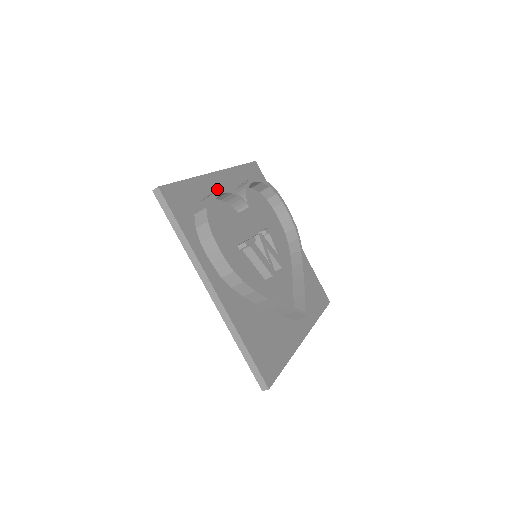
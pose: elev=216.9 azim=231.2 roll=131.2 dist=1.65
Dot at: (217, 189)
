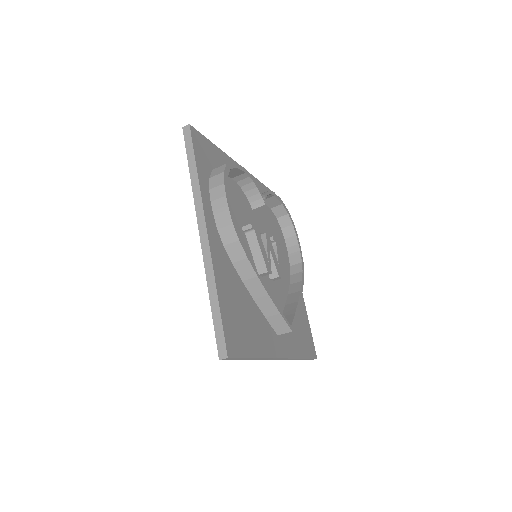
Dot at: occluded
